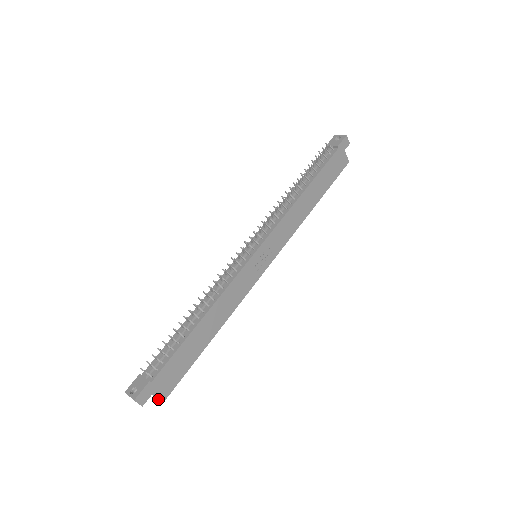
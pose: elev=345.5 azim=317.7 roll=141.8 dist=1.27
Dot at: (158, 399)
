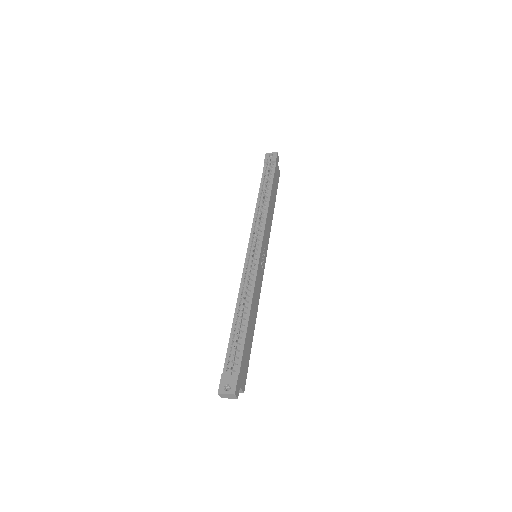
Dot at: (242, 390)
